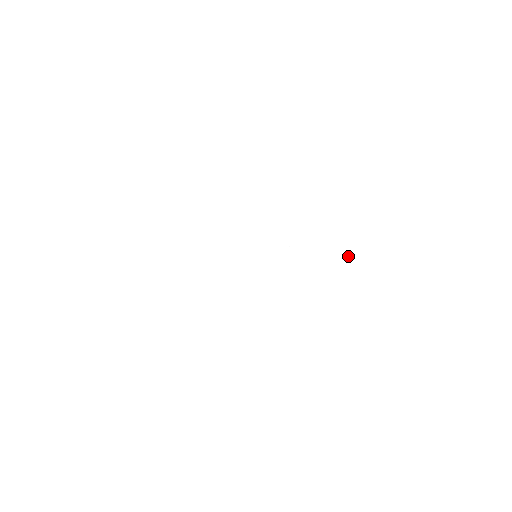
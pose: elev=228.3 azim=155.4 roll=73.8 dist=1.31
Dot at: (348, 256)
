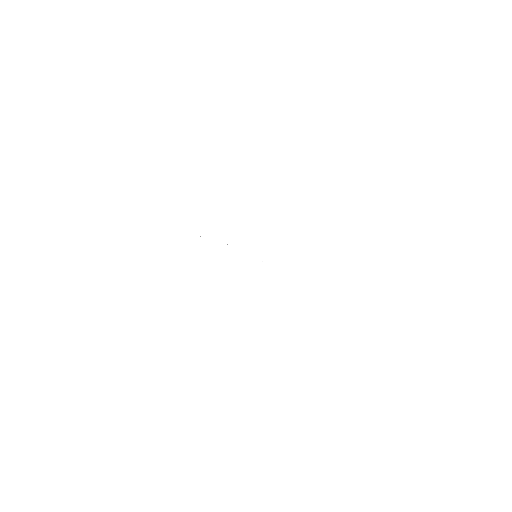
Dot at: (356, 285)
